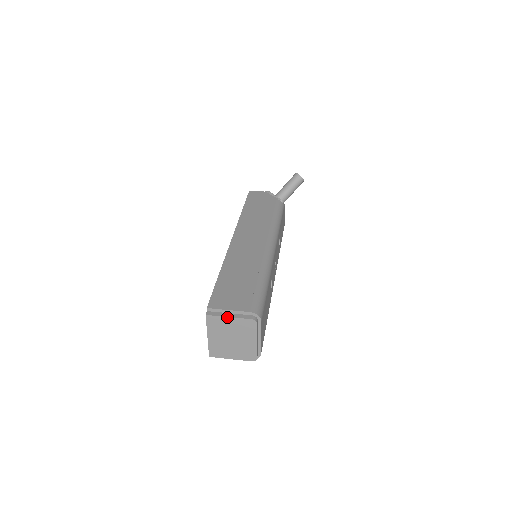
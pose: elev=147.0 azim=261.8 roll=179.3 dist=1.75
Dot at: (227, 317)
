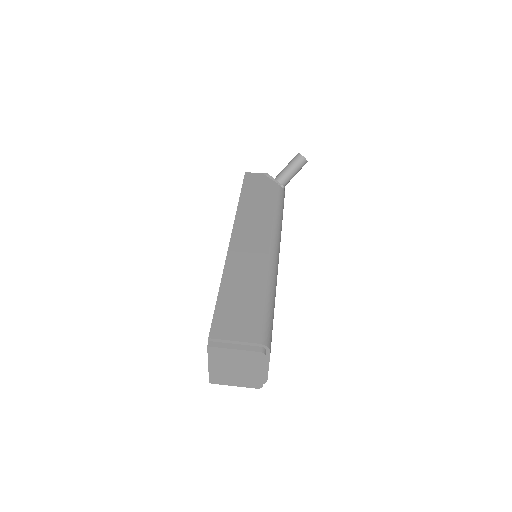
Dot at: (232, 349)
